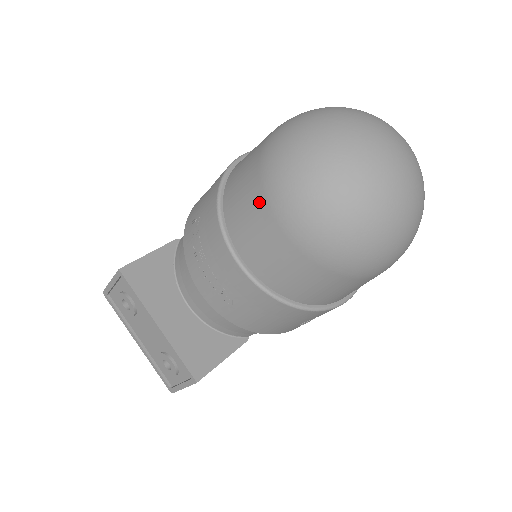
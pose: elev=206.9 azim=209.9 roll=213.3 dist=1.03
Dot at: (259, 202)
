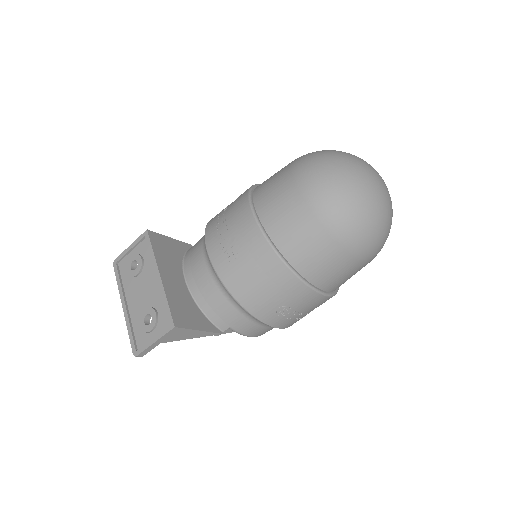
Dot at: (286, 177)
